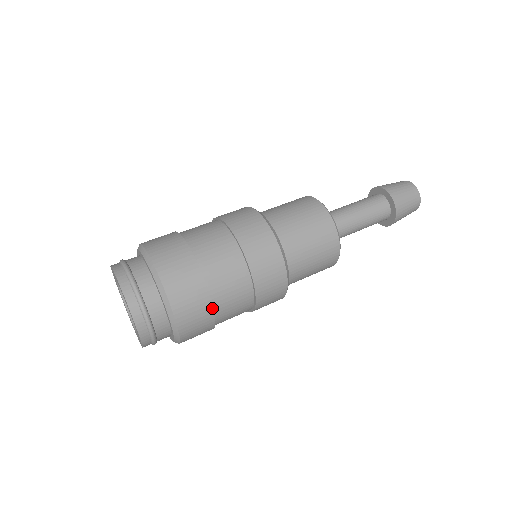
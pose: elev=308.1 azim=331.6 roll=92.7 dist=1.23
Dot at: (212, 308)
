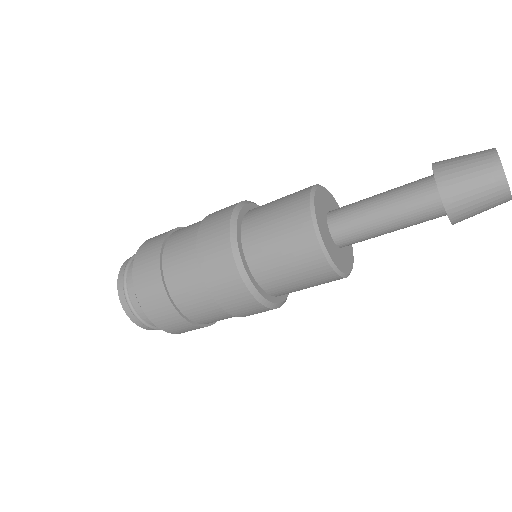
Dot at: (160, 258)
